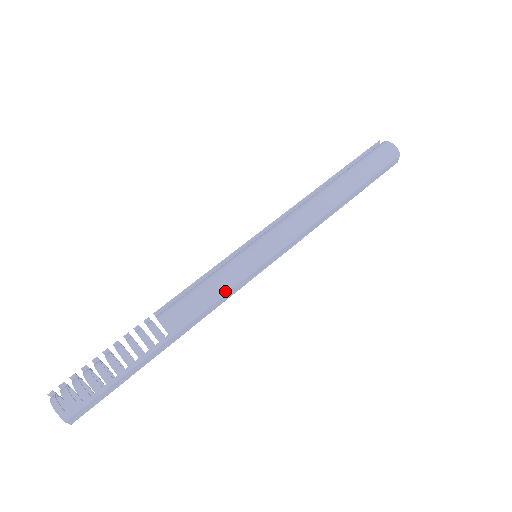
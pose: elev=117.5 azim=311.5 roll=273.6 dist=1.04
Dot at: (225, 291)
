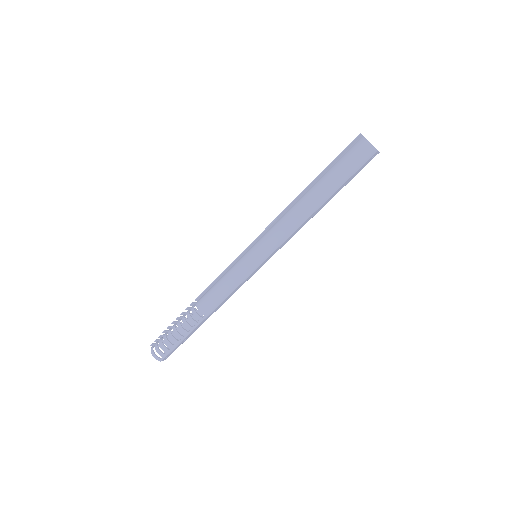
Dot at: (235, 287)
